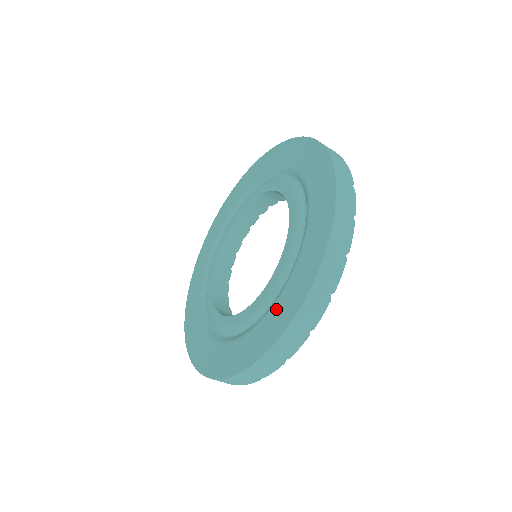
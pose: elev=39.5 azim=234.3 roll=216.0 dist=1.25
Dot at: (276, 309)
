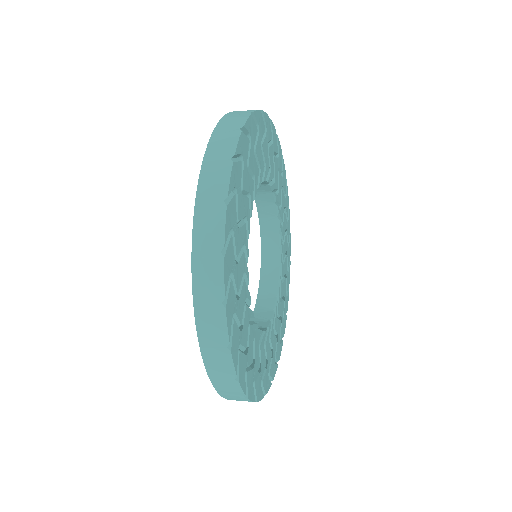
Dot at: occluded
